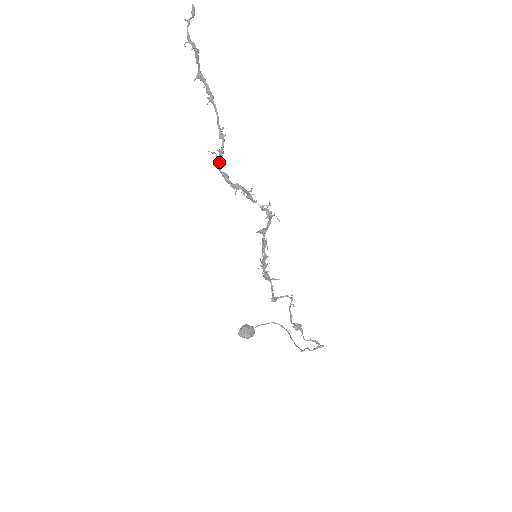
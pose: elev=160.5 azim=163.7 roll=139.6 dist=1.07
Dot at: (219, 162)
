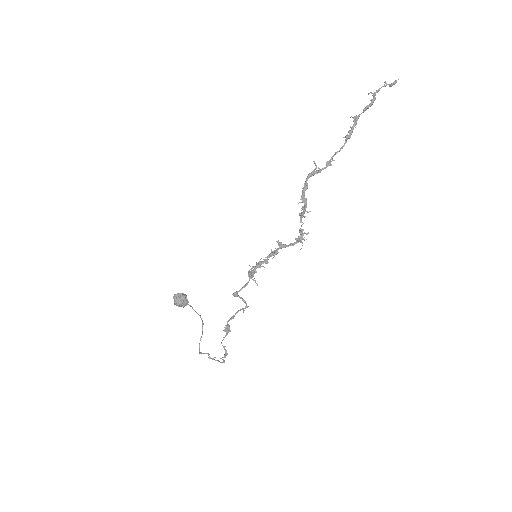
Dot at: (312, 174)
